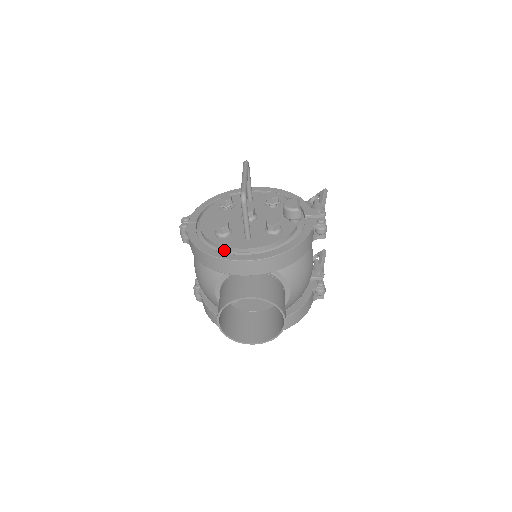
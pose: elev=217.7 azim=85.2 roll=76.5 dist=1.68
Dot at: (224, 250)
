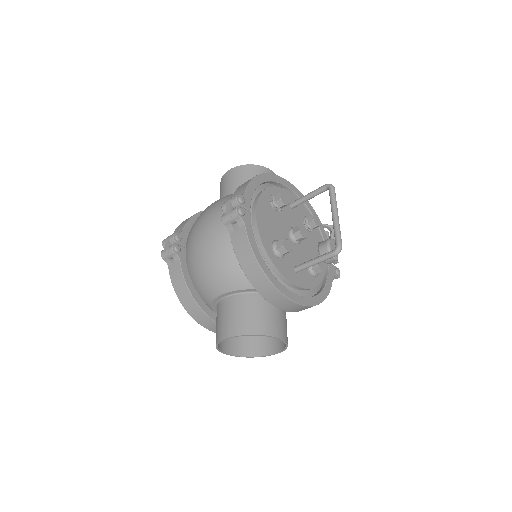
Dot at: (276, 274)
